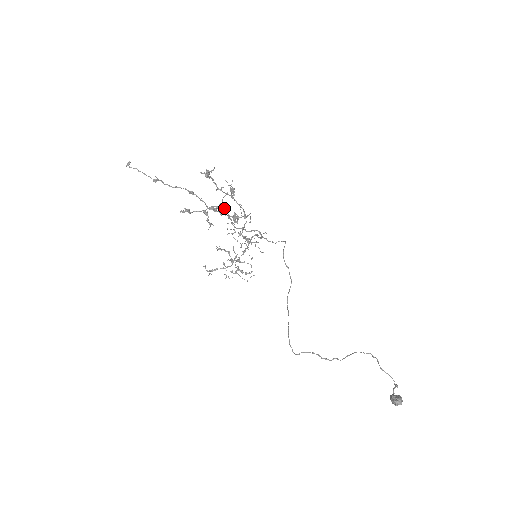
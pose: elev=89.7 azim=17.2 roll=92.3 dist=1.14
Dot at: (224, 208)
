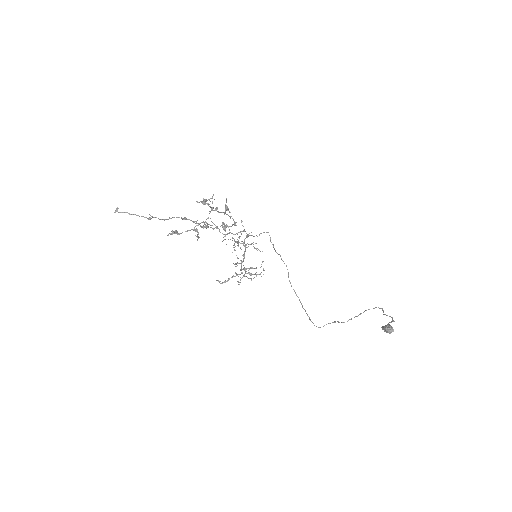
Dot at: (211, 221)
